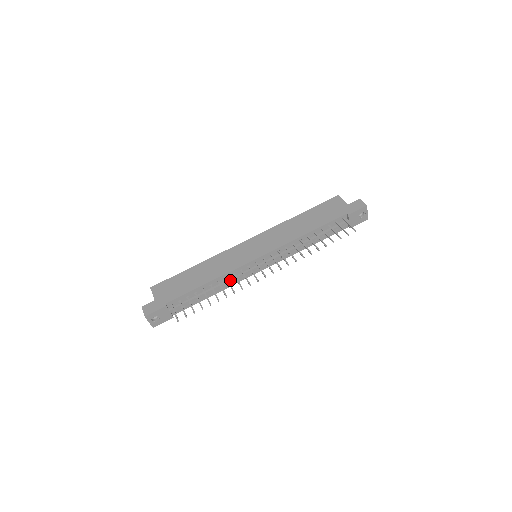
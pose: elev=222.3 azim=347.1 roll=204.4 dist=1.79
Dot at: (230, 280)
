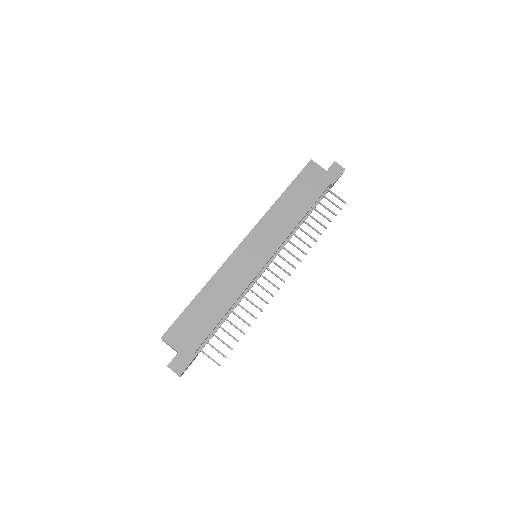
Dot at: occluded
